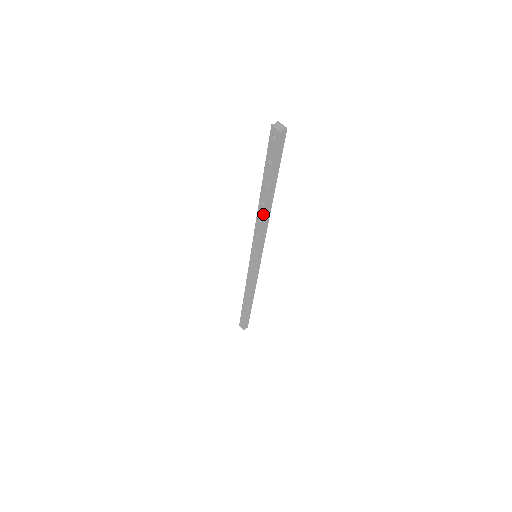
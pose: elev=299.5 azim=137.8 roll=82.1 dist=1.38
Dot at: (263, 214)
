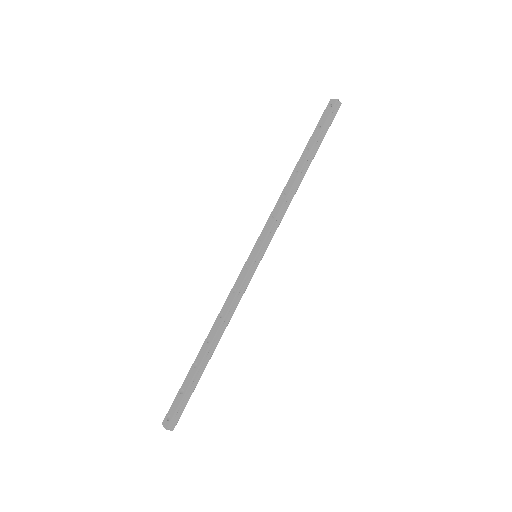
Dot at: (291, 185)
